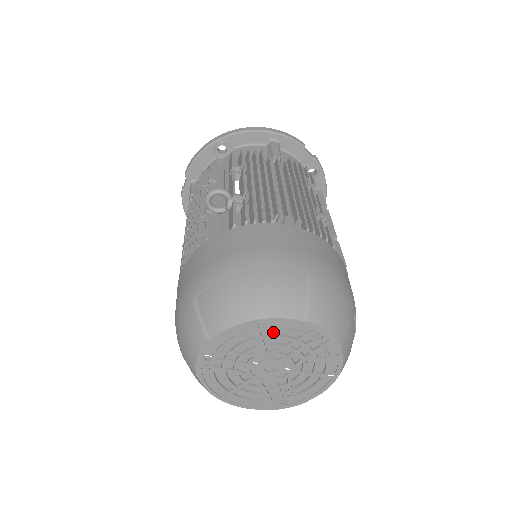
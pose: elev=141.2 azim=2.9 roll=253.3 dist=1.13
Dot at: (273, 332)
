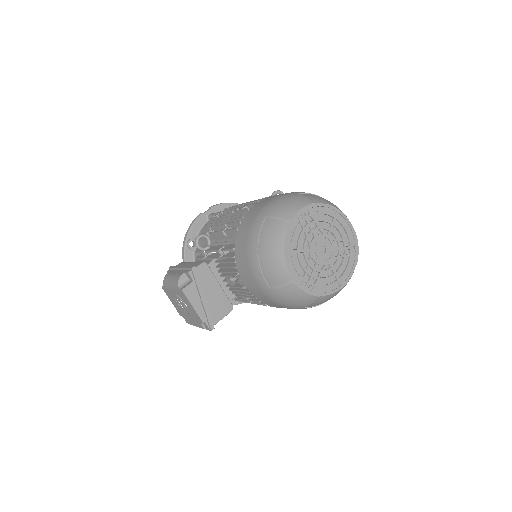
Dot at: (339, 226)
